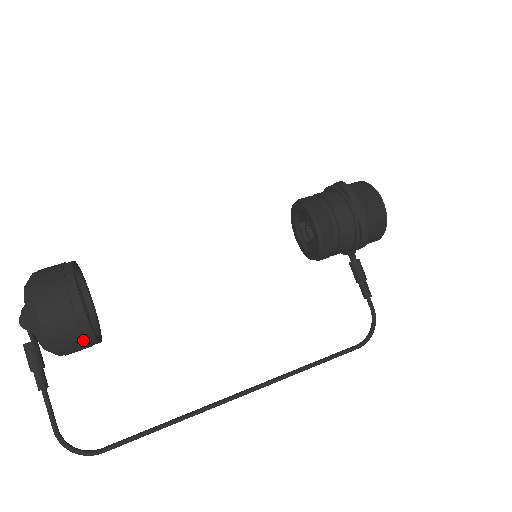
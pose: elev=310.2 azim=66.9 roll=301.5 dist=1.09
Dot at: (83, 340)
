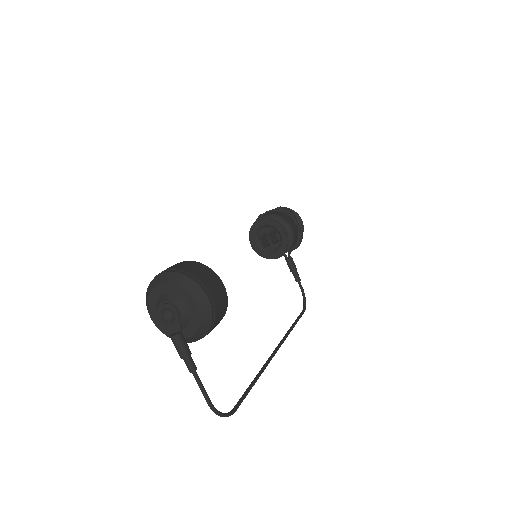
Dot at: occluded
